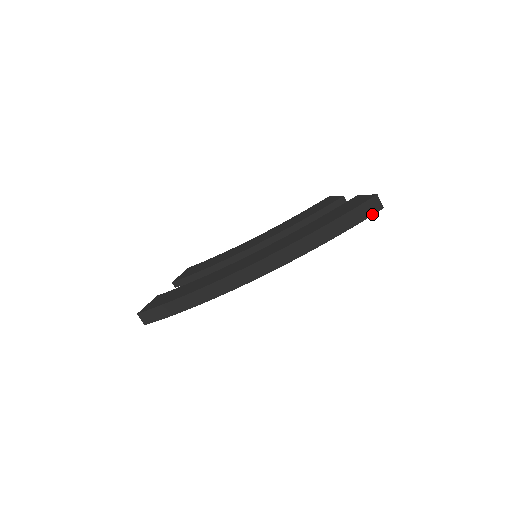
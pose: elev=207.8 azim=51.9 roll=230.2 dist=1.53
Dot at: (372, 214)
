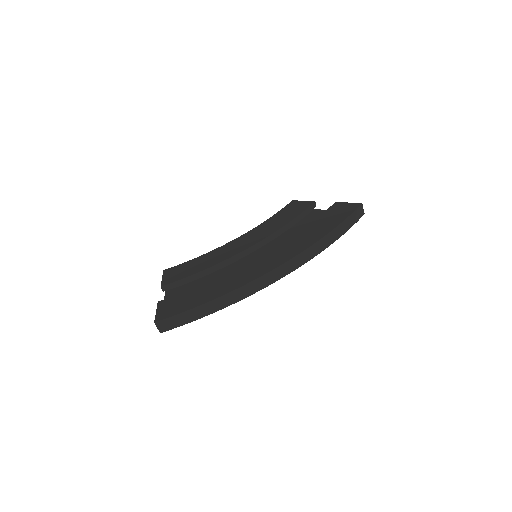
Dot at: occluded
